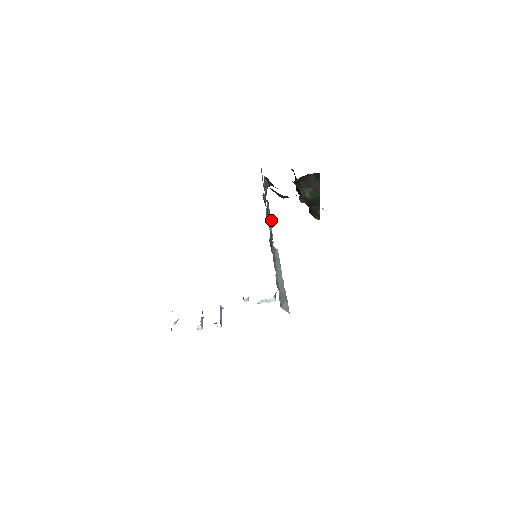
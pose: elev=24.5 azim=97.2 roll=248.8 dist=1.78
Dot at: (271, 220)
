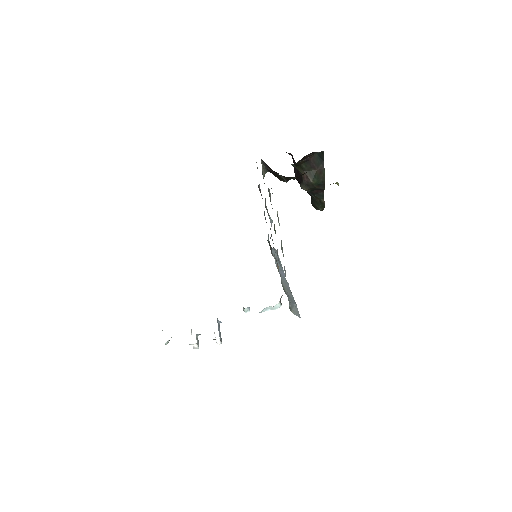
Dot at: occluded
